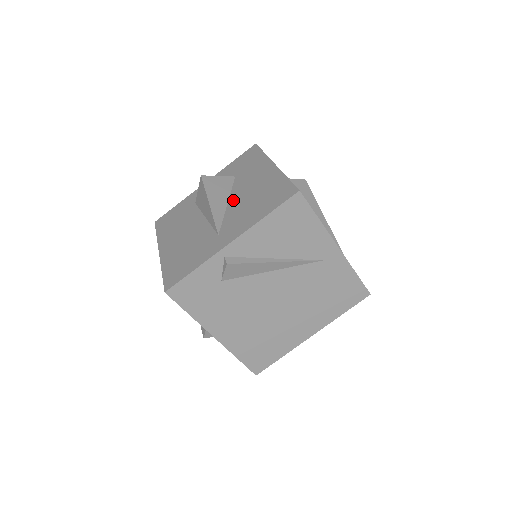
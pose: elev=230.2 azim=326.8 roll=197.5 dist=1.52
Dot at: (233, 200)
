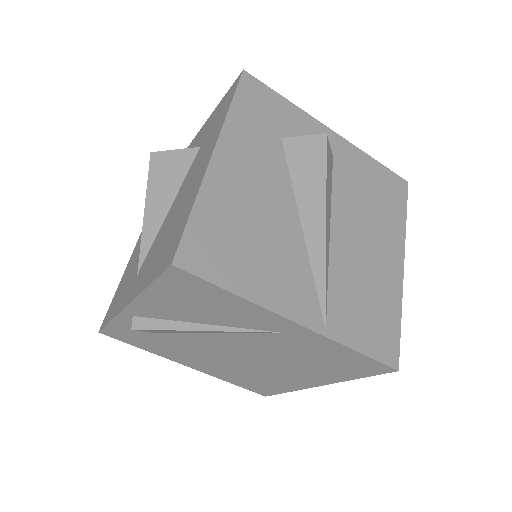
Dot at: (171, 207)
